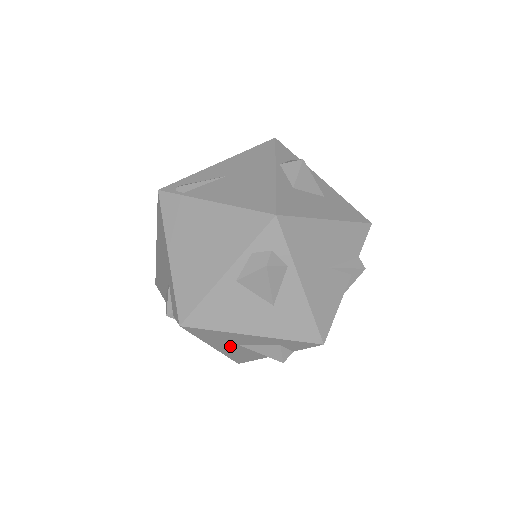
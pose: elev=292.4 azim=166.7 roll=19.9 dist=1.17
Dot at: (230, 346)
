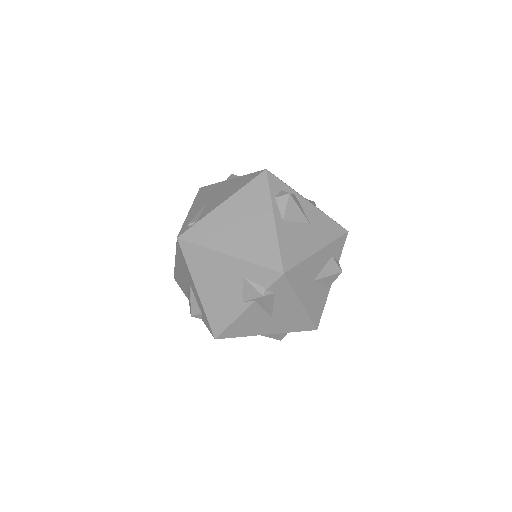
Dot at: (310, 290)
